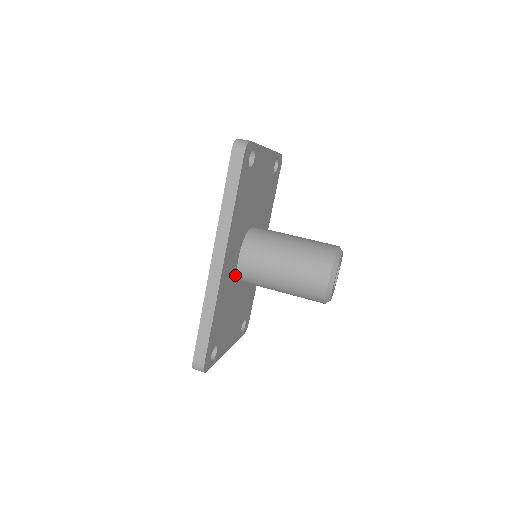
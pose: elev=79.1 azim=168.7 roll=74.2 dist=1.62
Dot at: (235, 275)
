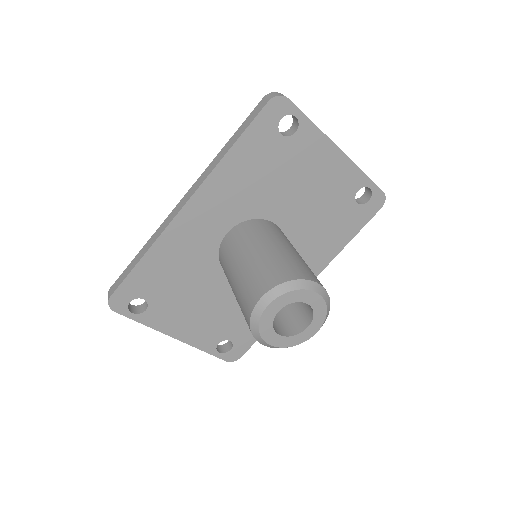
Dot at: (214, 250)
